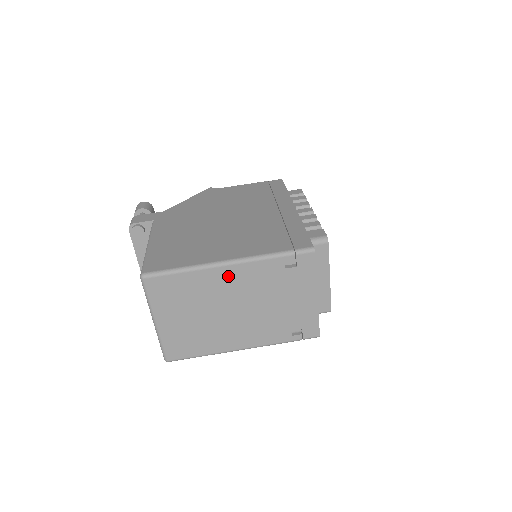
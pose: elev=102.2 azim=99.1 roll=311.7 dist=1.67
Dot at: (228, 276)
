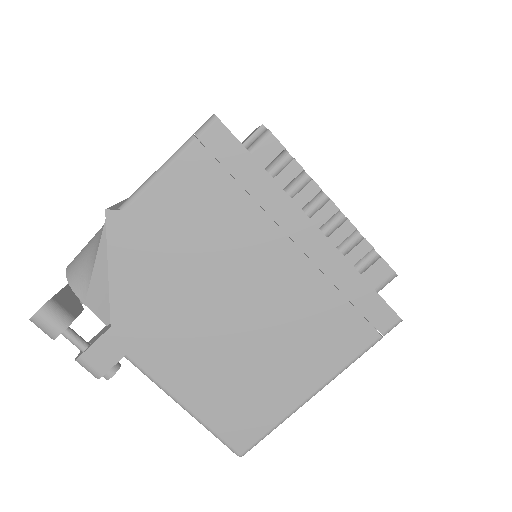
Dot at: occluded
